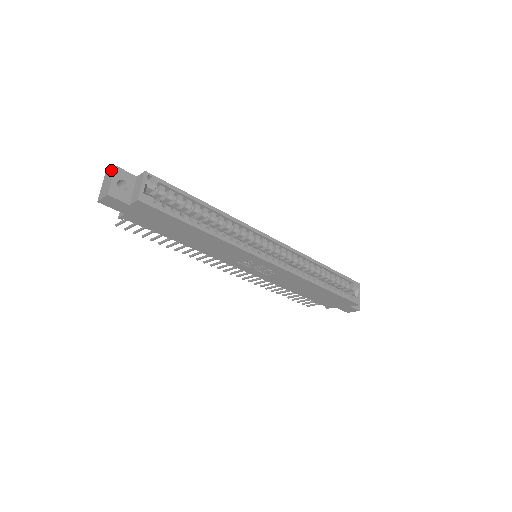
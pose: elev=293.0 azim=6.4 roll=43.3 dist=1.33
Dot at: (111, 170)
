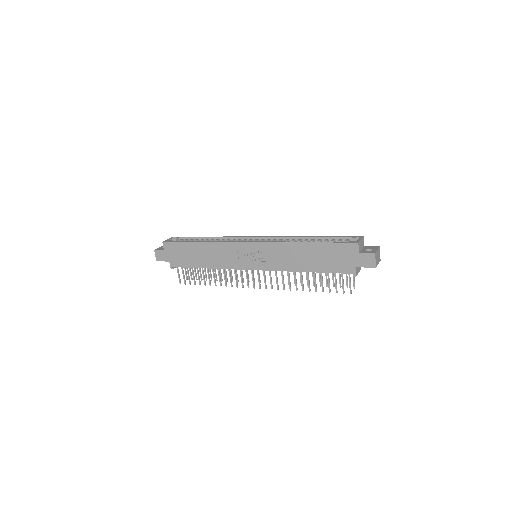
Dot at: occluded
